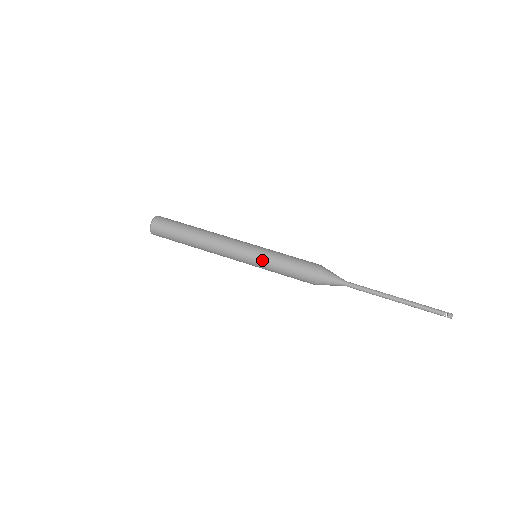
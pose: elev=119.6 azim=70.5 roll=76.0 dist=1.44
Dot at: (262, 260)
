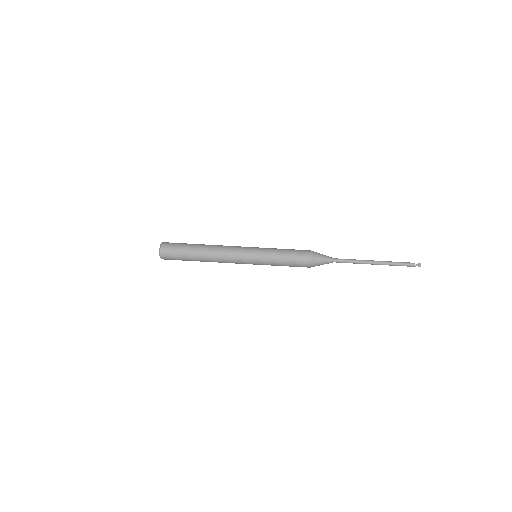
Dot at: (263, 251)
